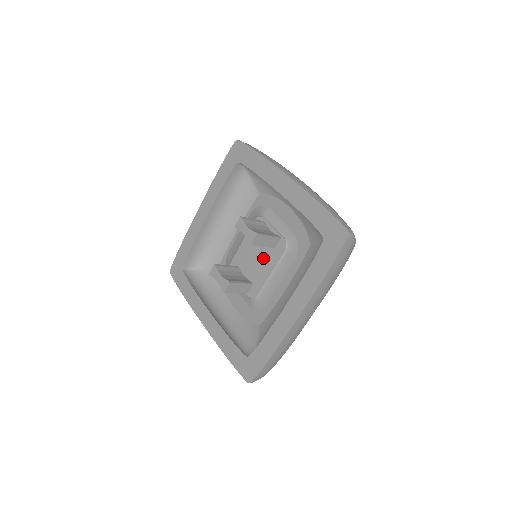
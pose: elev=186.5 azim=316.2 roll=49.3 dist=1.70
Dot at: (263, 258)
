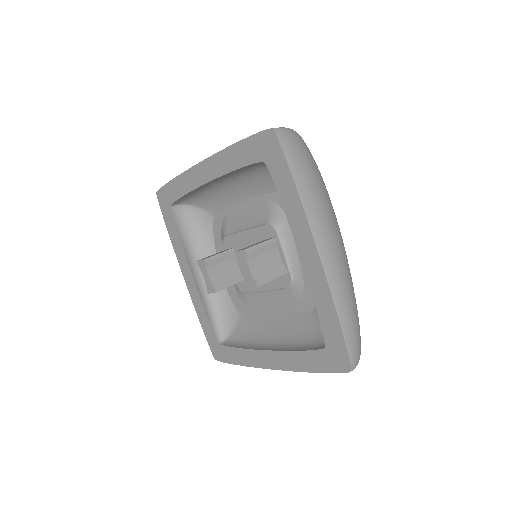
Dot at: occluded
